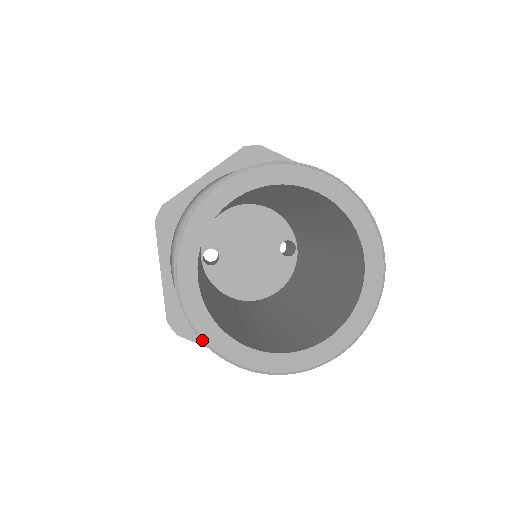
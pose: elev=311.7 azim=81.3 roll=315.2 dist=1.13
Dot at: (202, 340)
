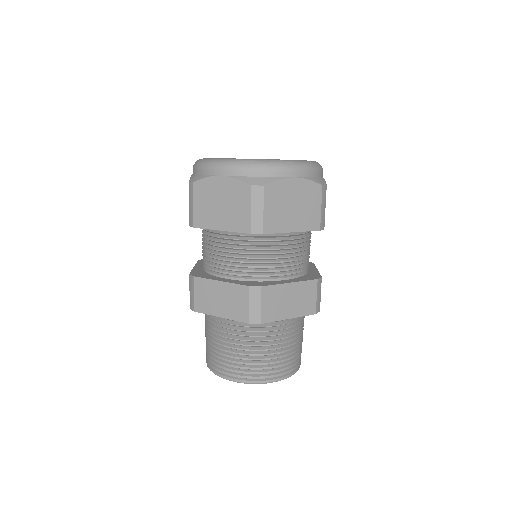
Dot at: occluded
